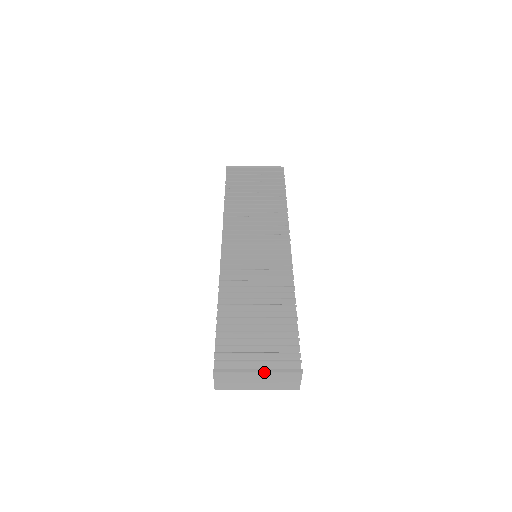
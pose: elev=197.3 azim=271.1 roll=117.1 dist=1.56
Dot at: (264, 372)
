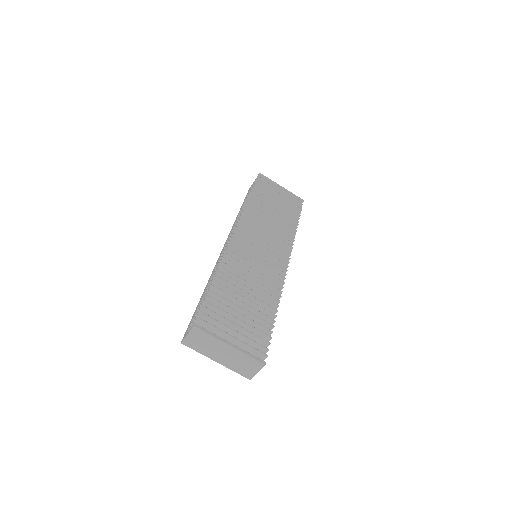
Dot at: (235, 348)
